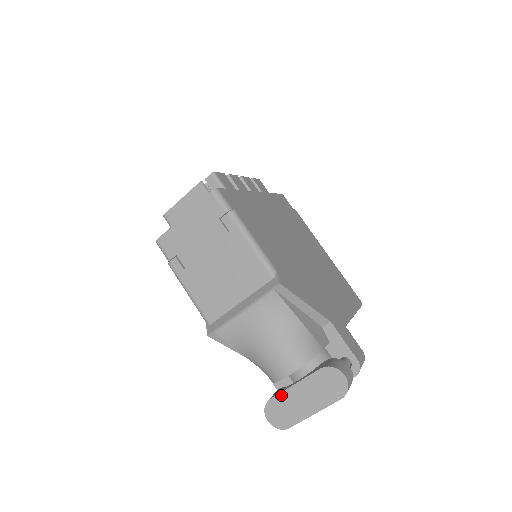
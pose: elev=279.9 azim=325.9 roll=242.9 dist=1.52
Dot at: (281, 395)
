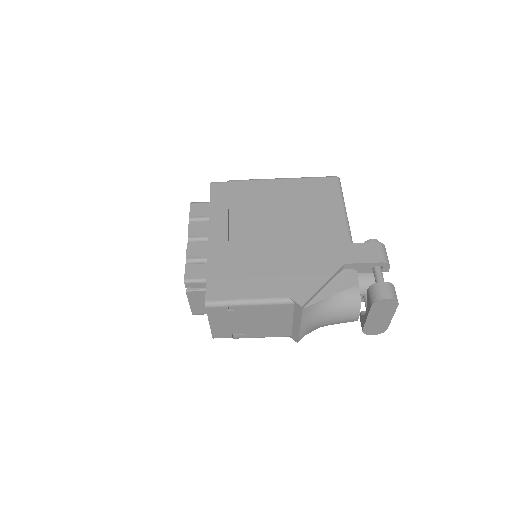
Dot at: (366, 326)
